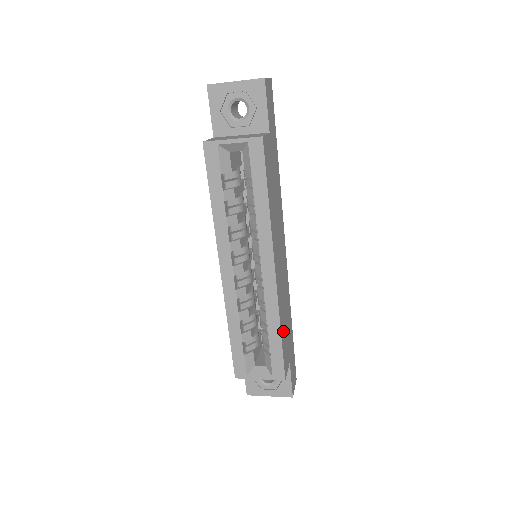
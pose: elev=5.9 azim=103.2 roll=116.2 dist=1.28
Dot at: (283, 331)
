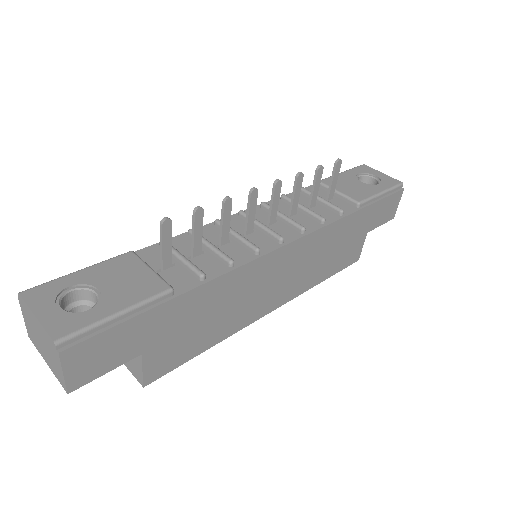
Dot at: (330, 268)
